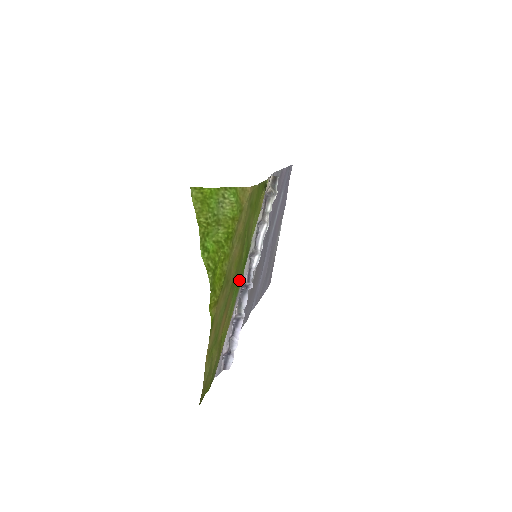
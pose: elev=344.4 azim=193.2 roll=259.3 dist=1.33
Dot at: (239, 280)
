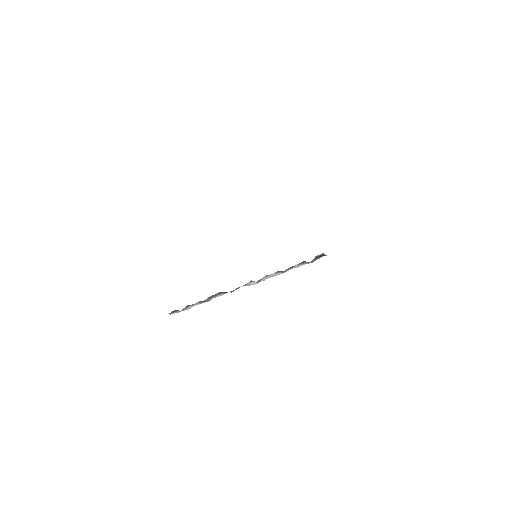
Dot at: occluded
